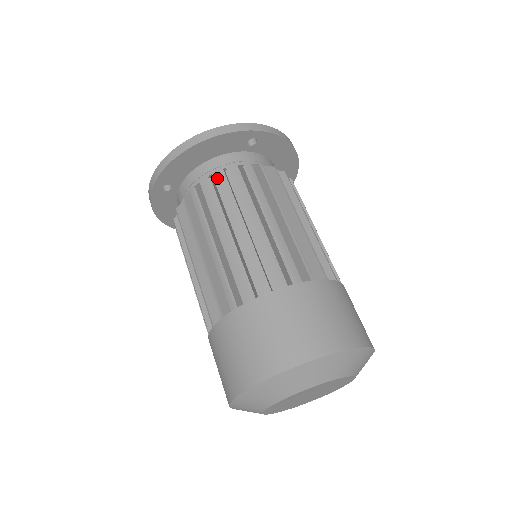
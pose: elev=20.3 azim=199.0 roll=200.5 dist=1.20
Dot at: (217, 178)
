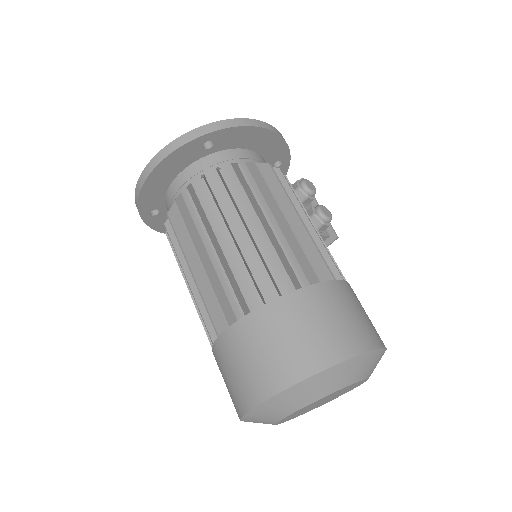
Dot at: (185, 196)
